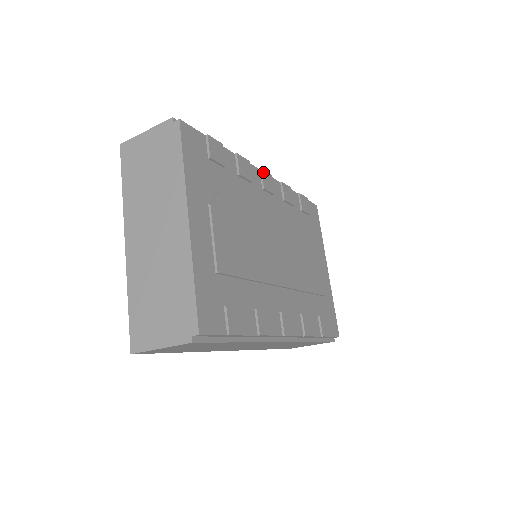
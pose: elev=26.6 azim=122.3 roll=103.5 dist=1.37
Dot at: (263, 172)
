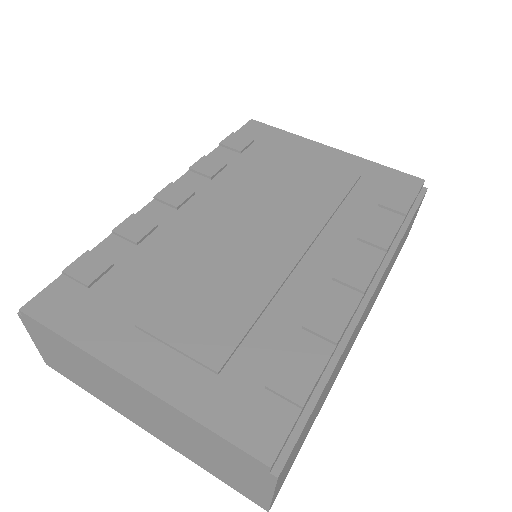
Dot at: (159, 196)
